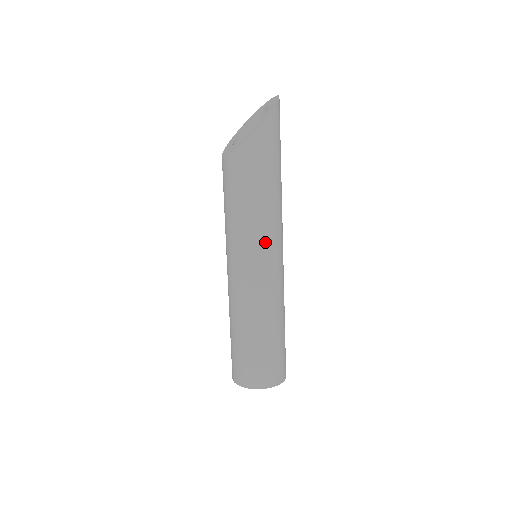
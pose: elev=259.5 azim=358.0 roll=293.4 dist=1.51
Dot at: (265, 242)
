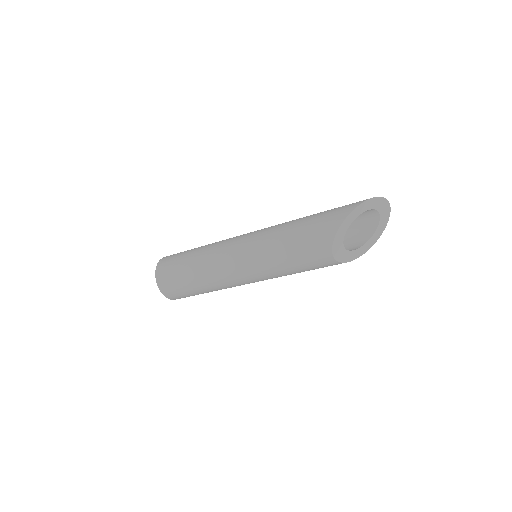
Dot at: occluded
